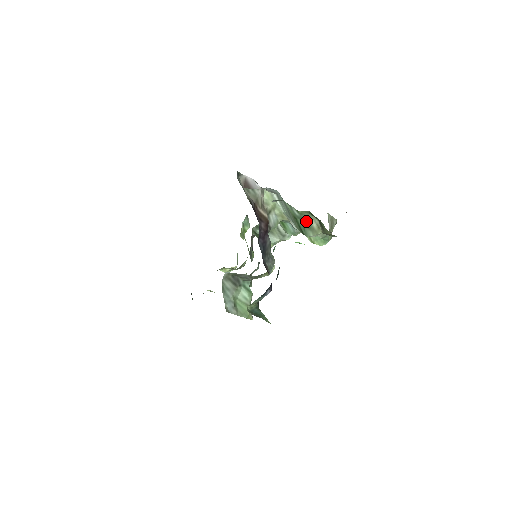
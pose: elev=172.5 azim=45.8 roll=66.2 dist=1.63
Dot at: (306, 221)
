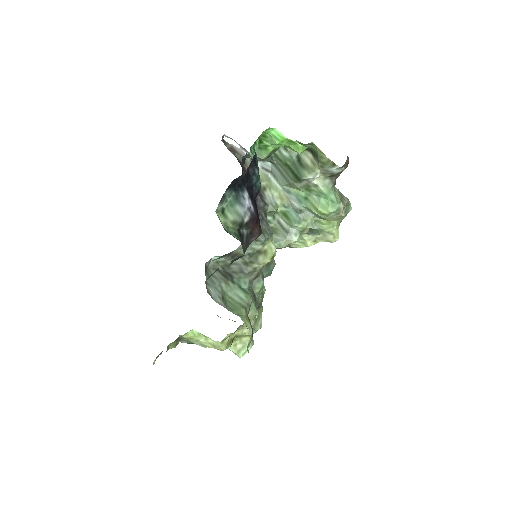
Dot at: (298, 161)
